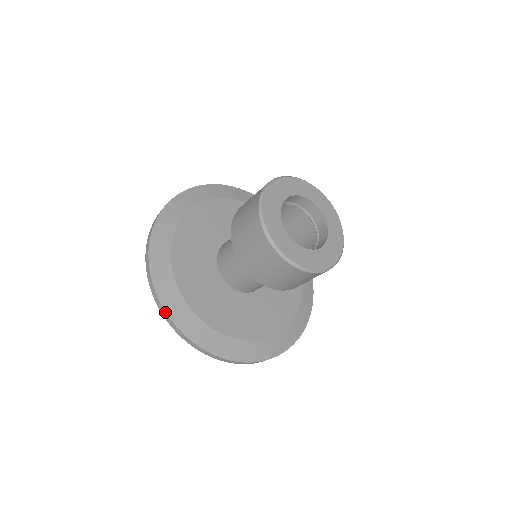
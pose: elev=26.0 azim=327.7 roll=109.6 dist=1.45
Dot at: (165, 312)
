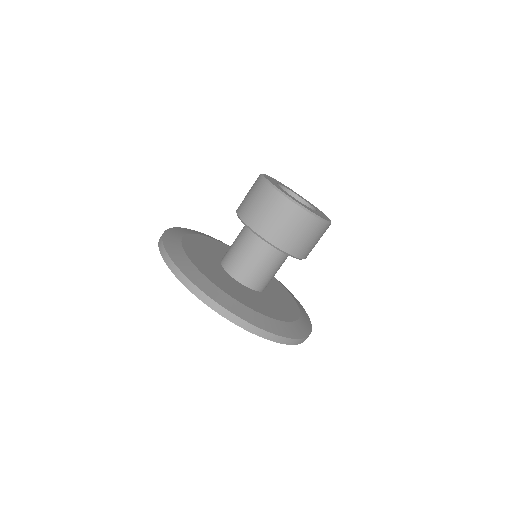
Dot at: (175, 266)
